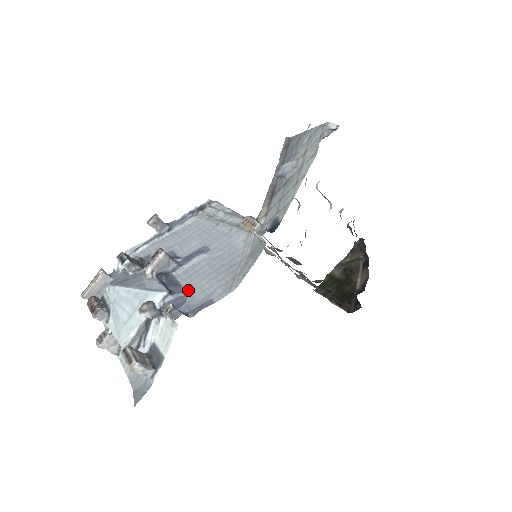
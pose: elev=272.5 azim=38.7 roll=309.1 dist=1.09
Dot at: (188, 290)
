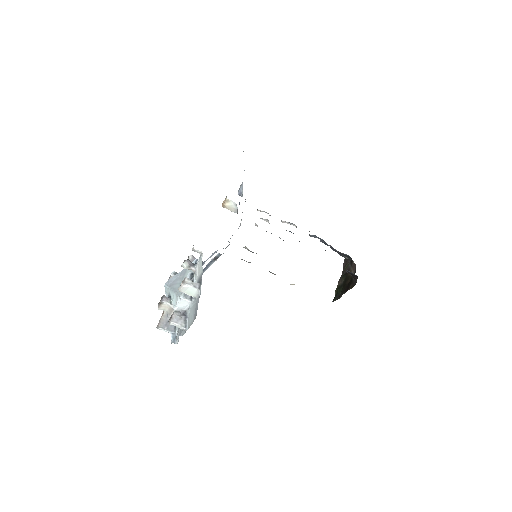
Dot at: occluded
